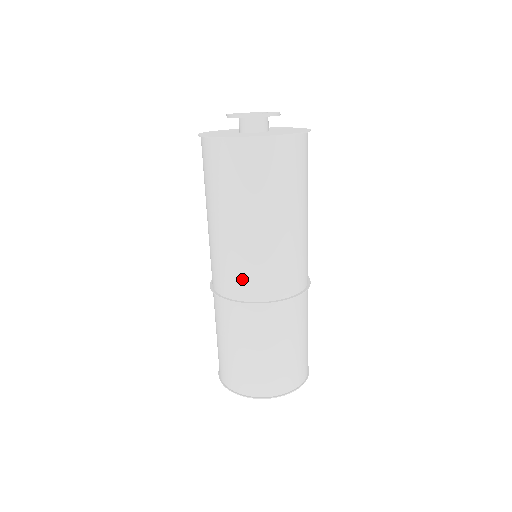
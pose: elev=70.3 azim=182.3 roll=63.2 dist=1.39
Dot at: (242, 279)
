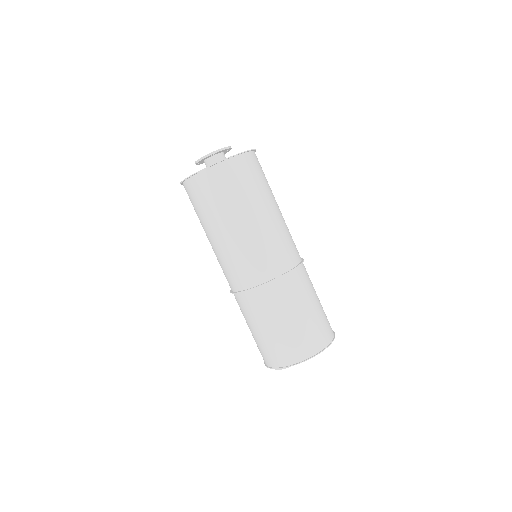
Dot at: (238, 273)
